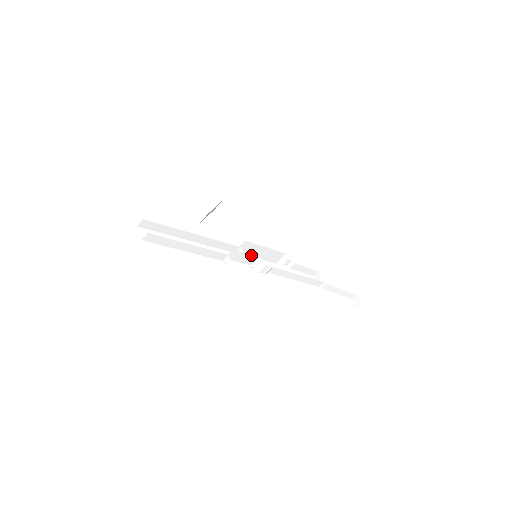
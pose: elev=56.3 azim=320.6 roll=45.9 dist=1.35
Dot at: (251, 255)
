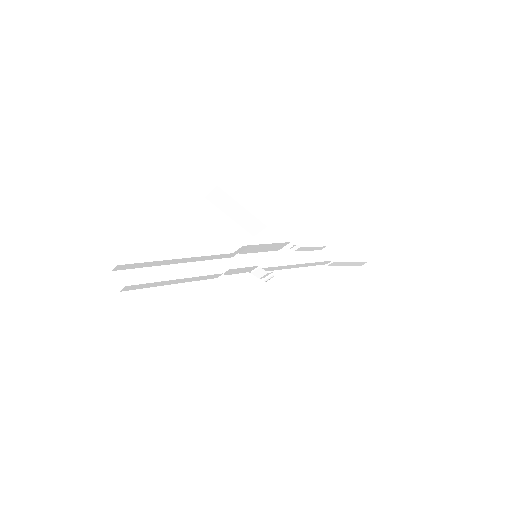
Dot at: occluded
